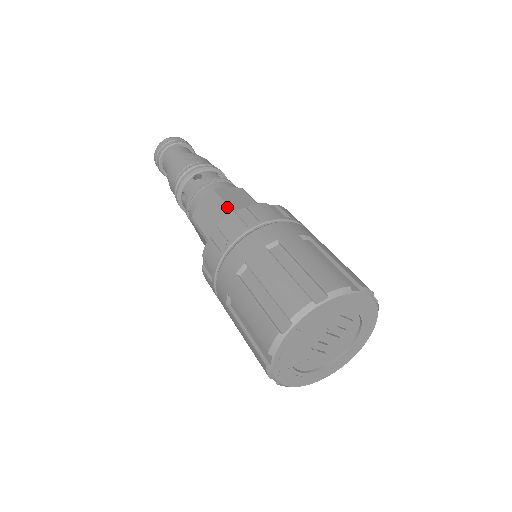
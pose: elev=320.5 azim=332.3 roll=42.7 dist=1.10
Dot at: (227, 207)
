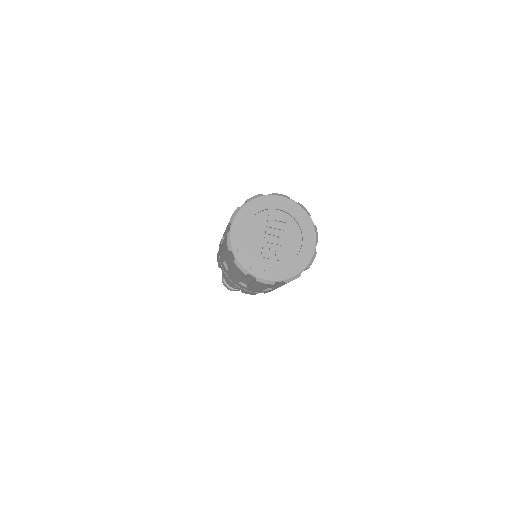
Dot at: occluded
